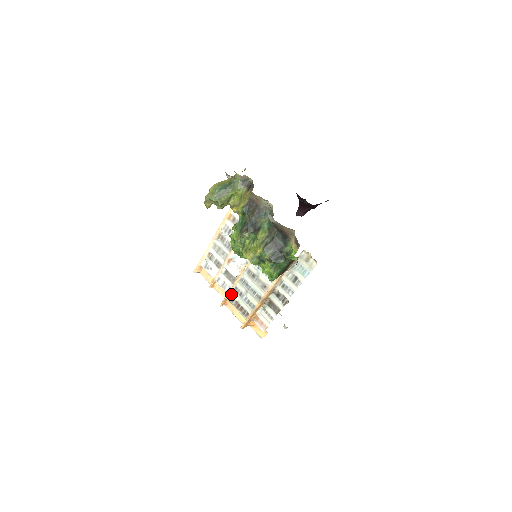
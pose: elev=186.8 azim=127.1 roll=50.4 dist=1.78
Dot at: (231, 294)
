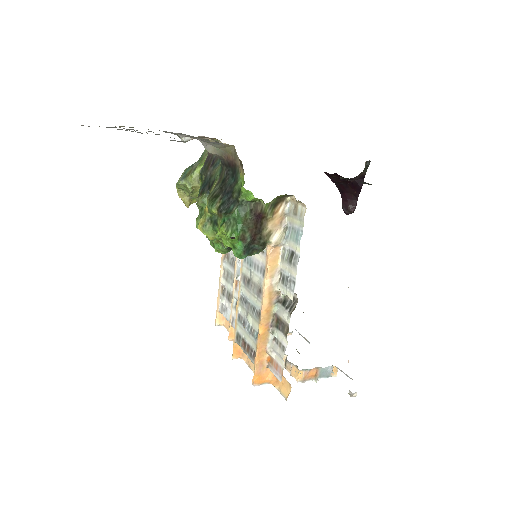
Dot at: (237, 330)
